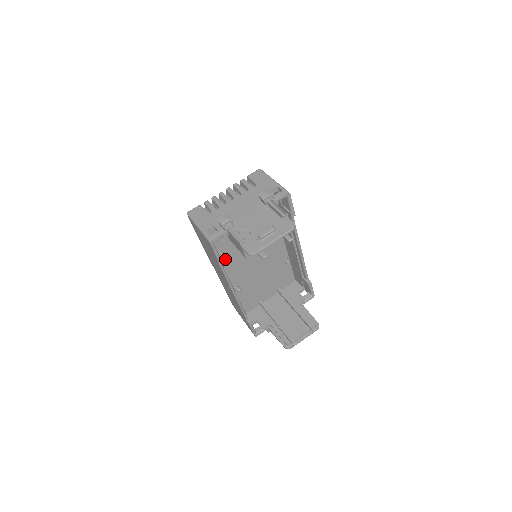
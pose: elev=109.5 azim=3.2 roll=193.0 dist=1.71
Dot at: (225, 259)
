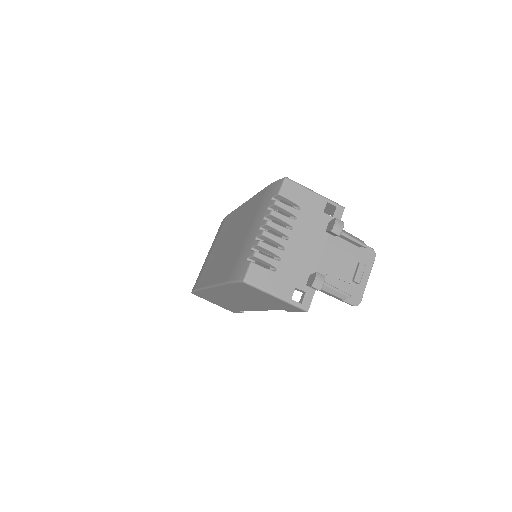
Dot at: occluded
